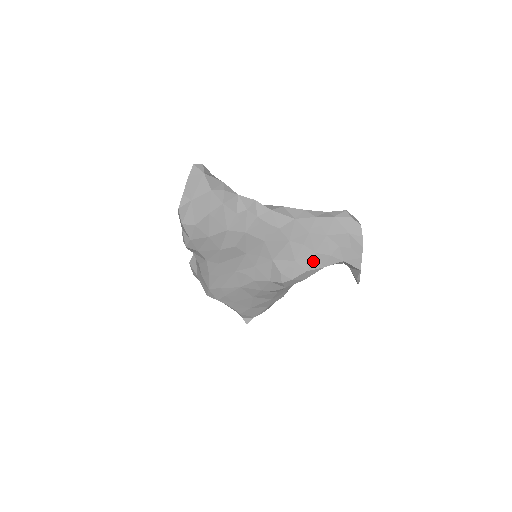
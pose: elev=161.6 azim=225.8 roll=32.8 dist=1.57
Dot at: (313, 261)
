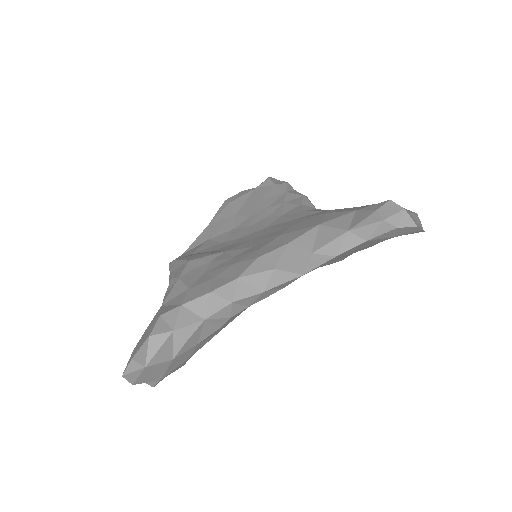
Dot at: (347, 256)
